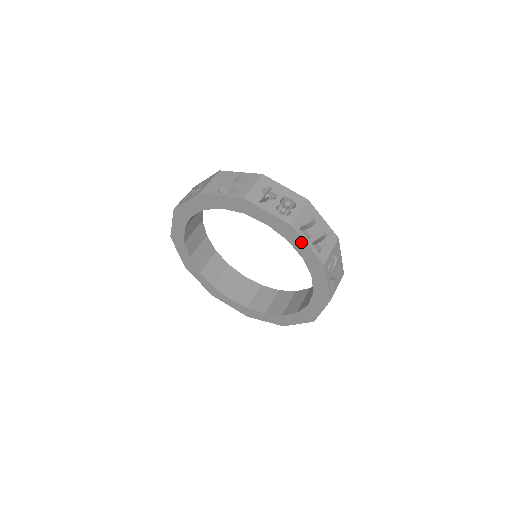
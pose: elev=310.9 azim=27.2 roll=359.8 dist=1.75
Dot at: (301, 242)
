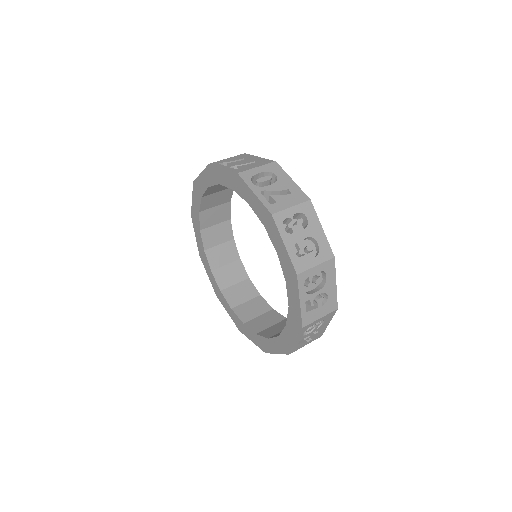
Dot at: (220, 172)
